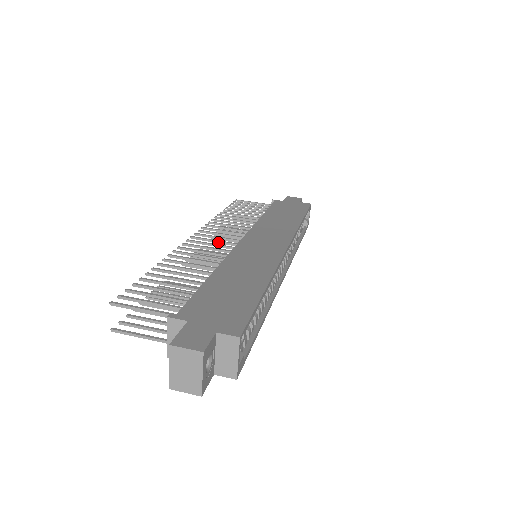
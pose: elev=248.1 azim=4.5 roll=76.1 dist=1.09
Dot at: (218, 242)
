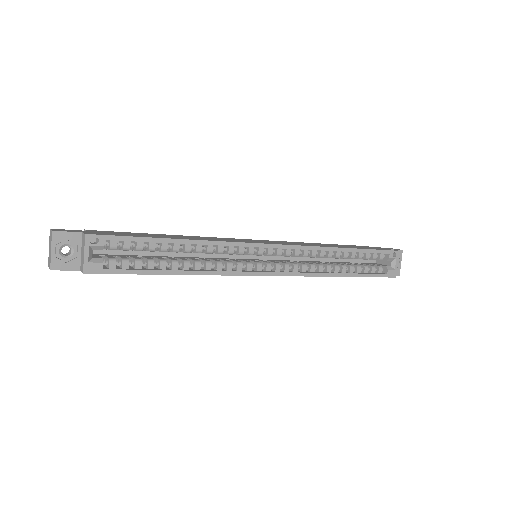
Dot at: occluded
